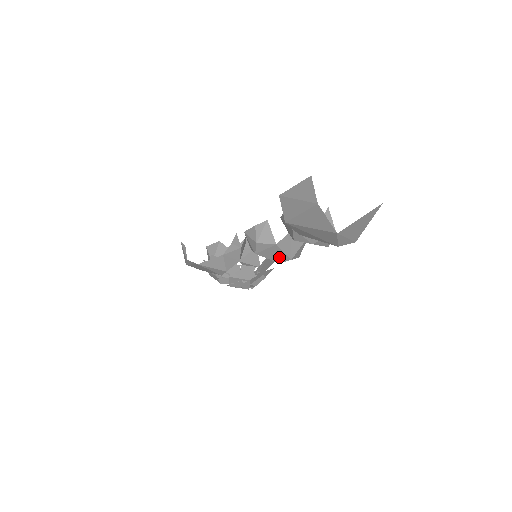
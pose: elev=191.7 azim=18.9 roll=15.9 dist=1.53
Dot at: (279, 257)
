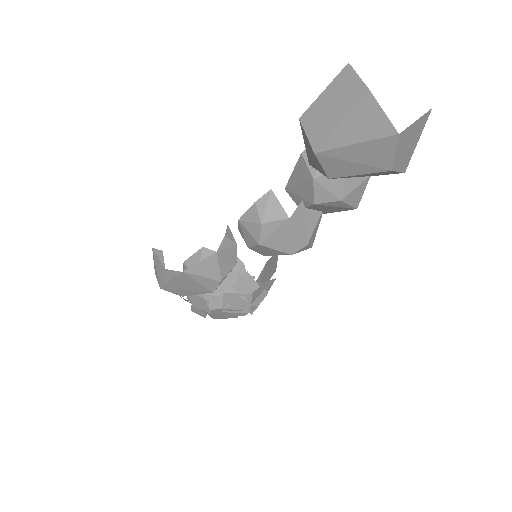
Dot at: (291, 243)
